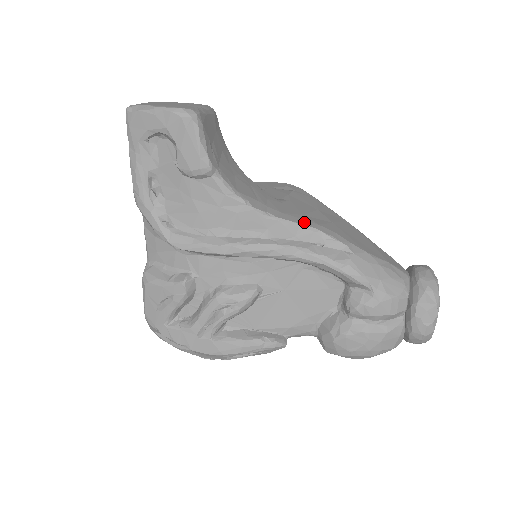
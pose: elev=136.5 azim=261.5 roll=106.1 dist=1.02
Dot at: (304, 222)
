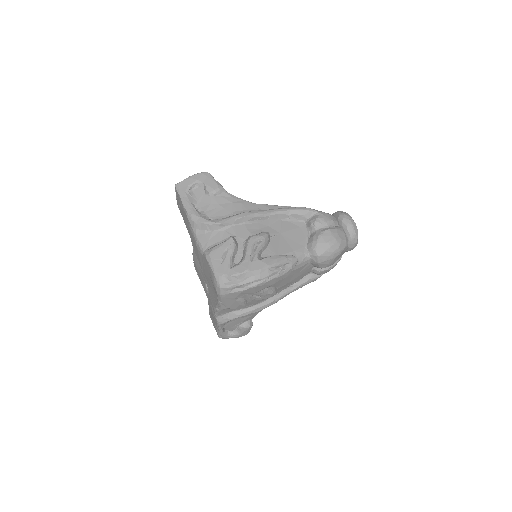
Dot at: occluded
